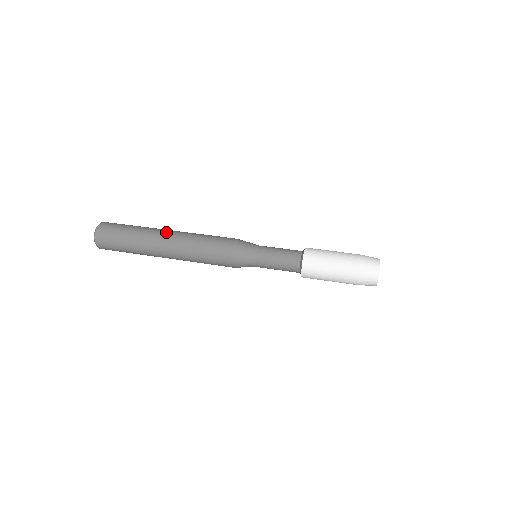
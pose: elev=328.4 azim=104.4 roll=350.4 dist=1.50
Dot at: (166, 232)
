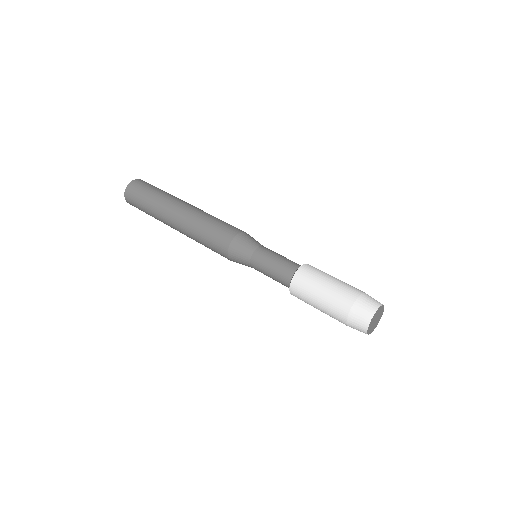
Dot at: (173, 215)
